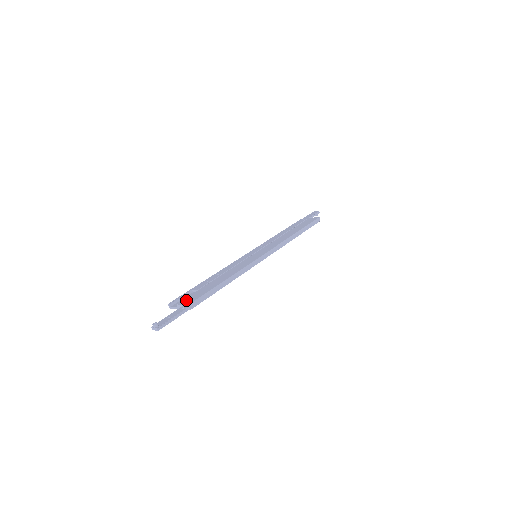
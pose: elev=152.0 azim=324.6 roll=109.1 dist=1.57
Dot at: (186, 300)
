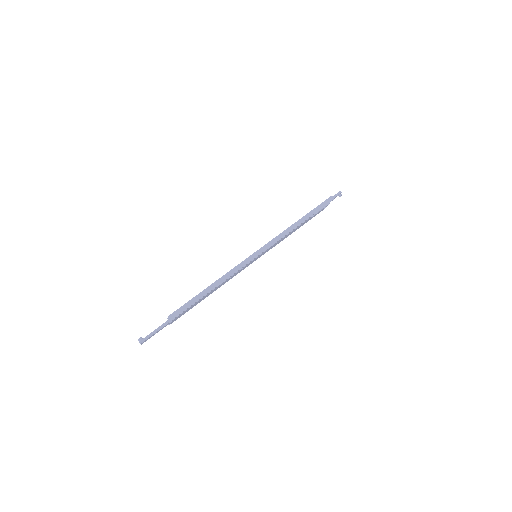
Dot at: occluded
